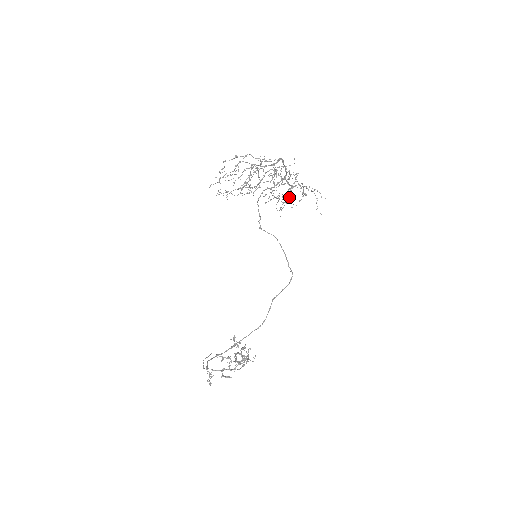
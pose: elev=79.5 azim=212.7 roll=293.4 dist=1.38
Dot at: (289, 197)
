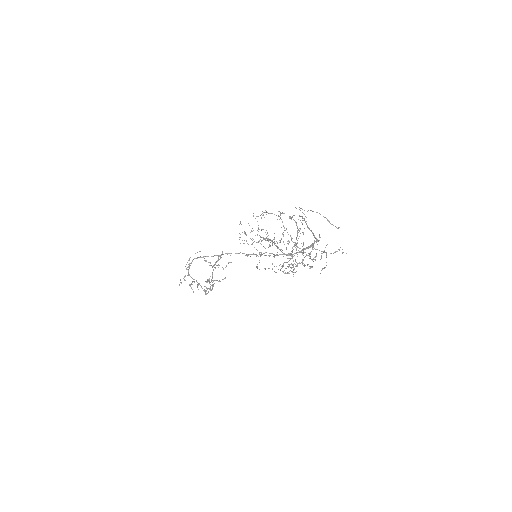
Dot at: occluded
